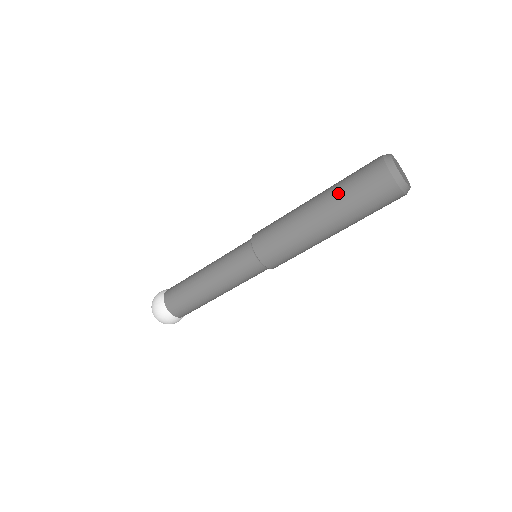
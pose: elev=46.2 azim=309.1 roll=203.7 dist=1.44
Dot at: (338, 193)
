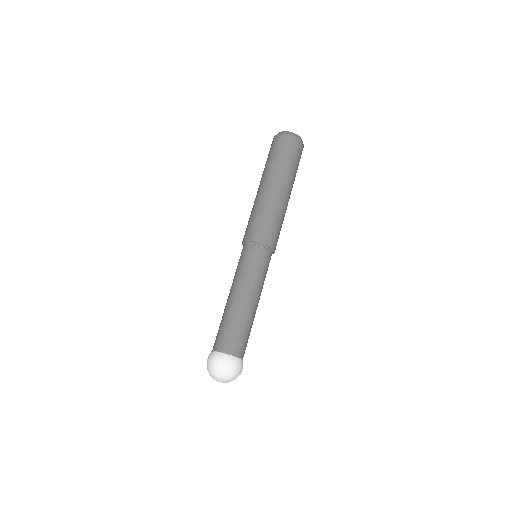
Dot at: (265, 168)
